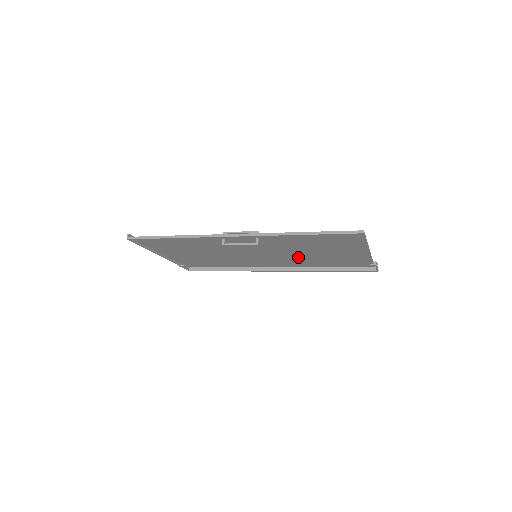
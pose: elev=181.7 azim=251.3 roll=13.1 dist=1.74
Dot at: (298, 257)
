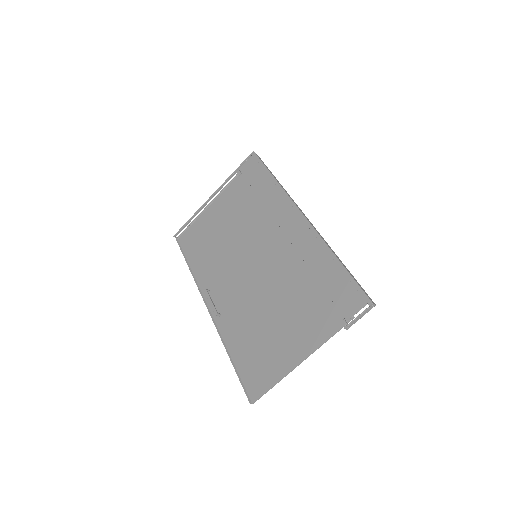
Dot at: (278, 286)
